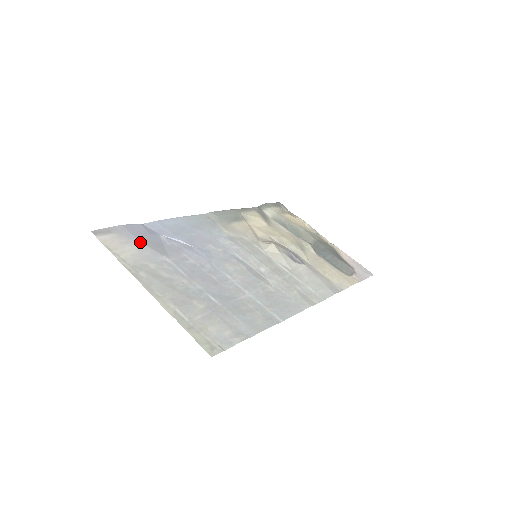
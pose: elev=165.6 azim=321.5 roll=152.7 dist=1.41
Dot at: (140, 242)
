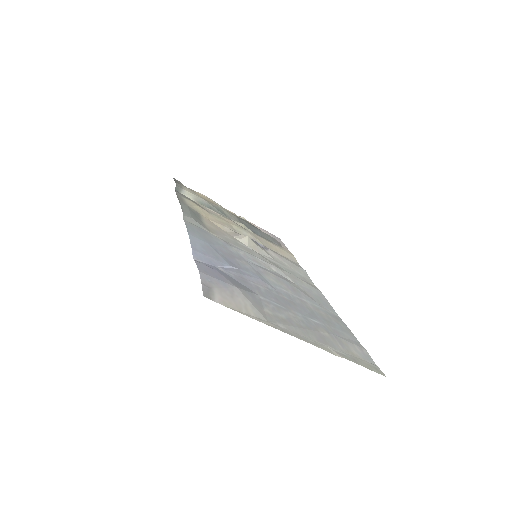
Dot at: (235, 287)
